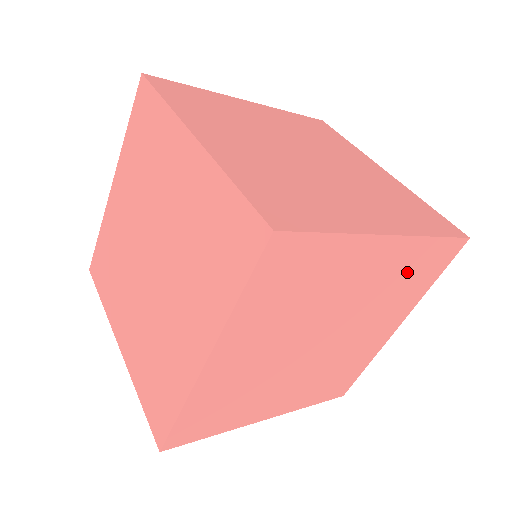
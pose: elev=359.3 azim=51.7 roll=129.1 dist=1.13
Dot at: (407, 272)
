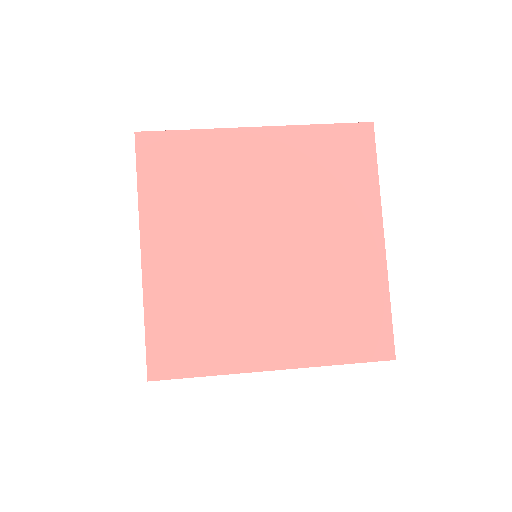
Dot at: occluded
